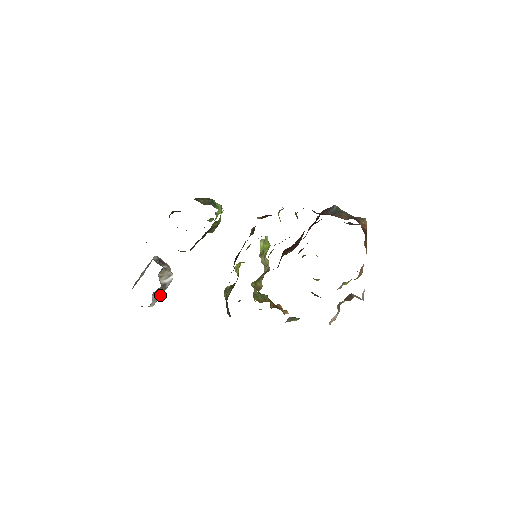
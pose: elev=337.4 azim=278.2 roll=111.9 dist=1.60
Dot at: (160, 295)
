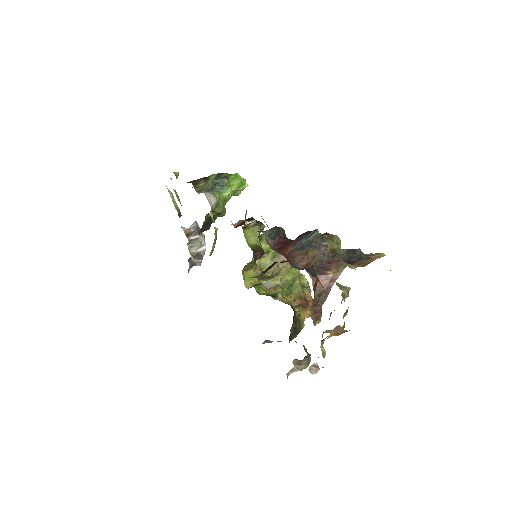
Dot at: (200, 259)
